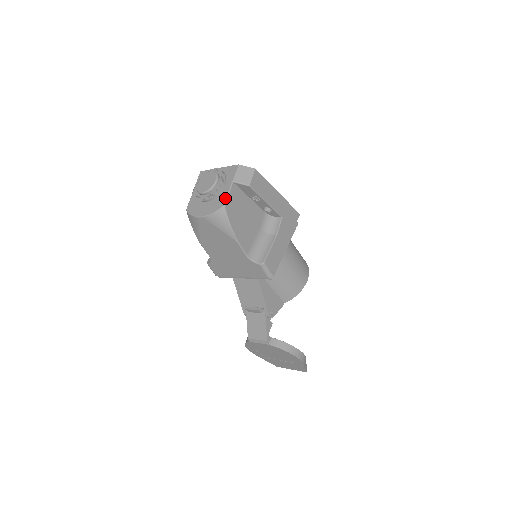
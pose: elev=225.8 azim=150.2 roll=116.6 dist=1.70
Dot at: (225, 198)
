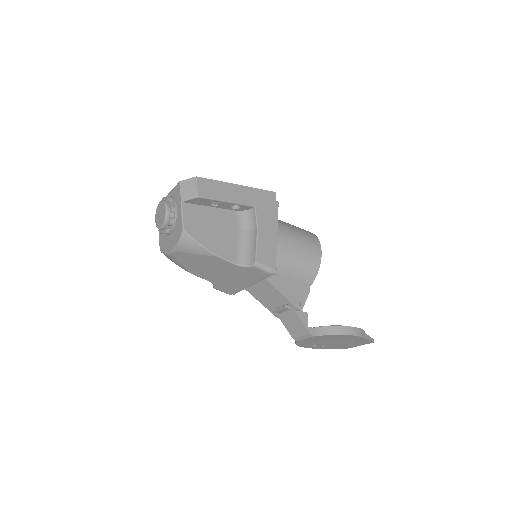
Dot at: (181, 222)
